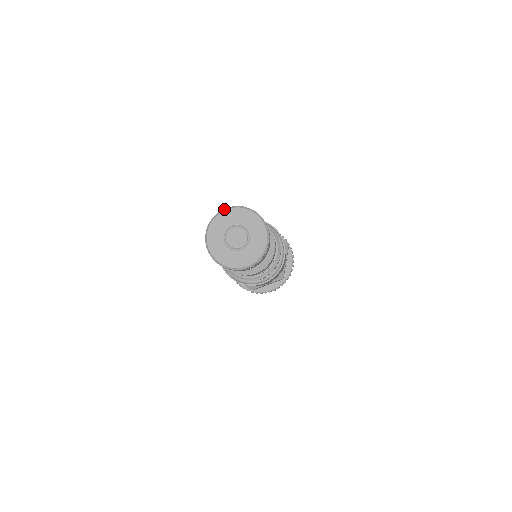
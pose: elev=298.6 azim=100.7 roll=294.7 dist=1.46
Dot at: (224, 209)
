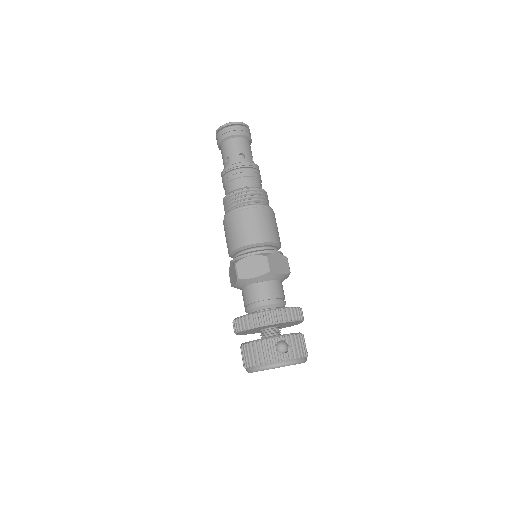
Dot at: occluded
